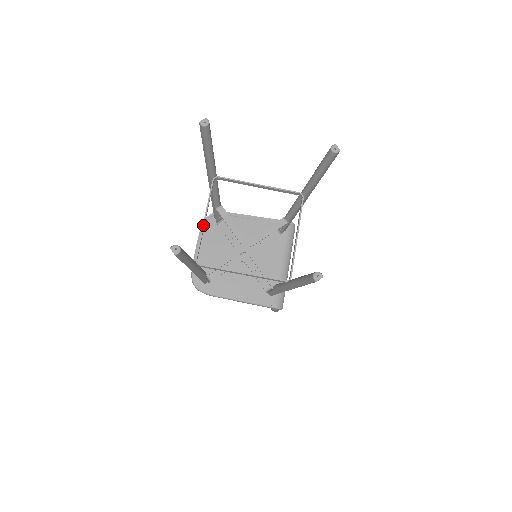
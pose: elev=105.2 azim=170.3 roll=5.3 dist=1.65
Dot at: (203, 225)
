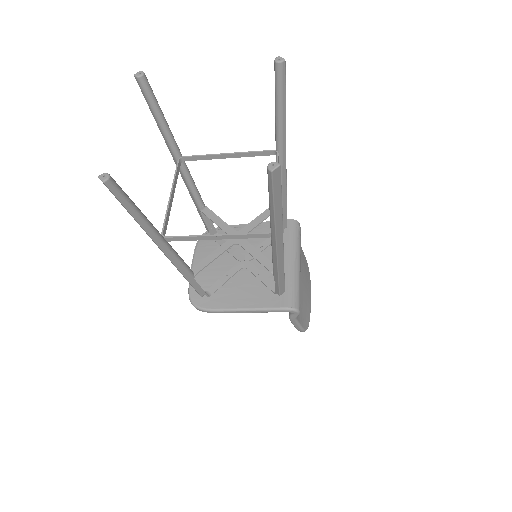
Dot at: (169, 200)
